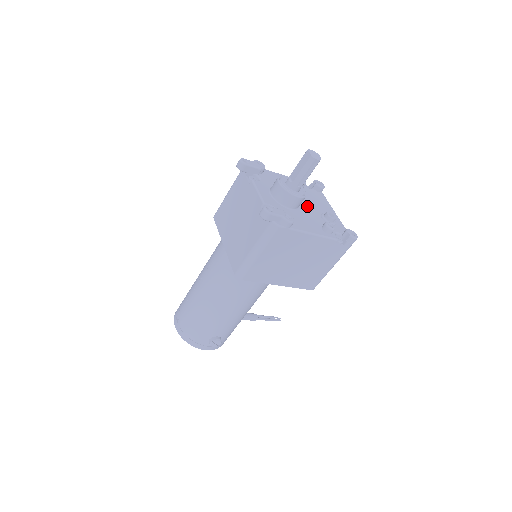
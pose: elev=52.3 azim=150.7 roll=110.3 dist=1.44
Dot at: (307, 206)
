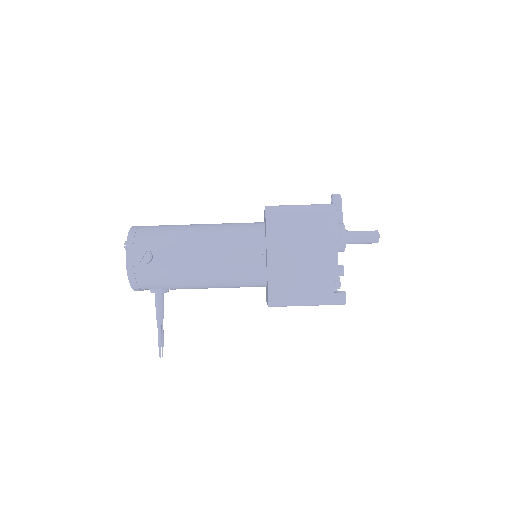
Dot at: occluded
